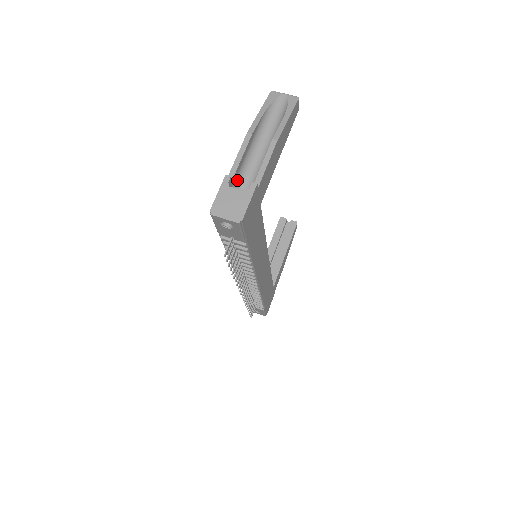
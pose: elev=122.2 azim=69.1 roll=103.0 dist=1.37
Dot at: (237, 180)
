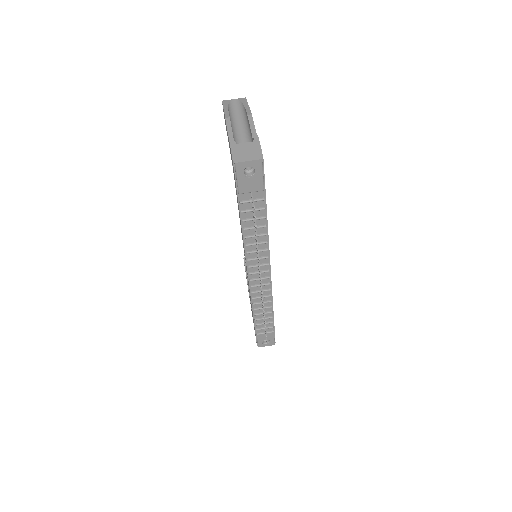
Dot at: occluded
